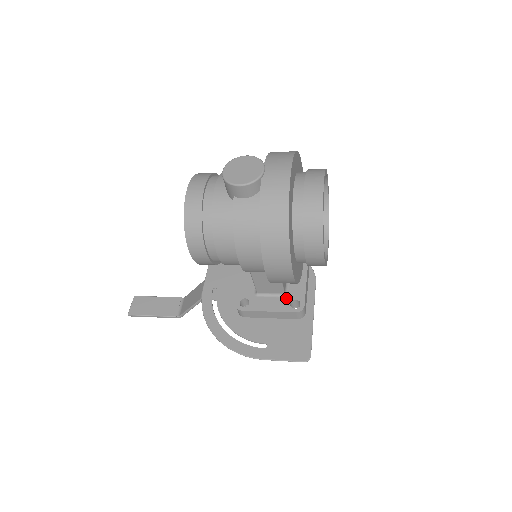
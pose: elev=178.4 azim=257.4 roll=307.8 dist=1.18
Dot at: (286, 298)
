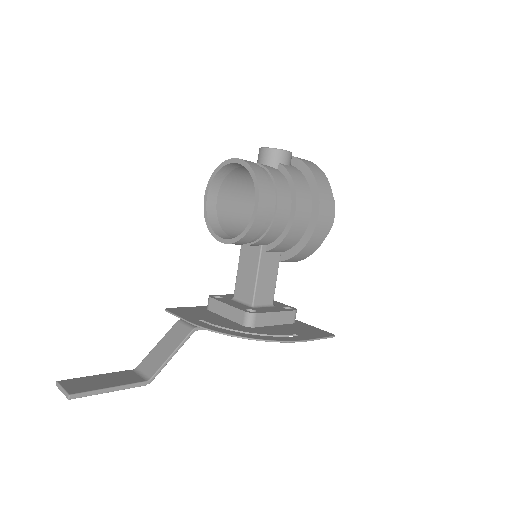
Dot at: (277, 306)
